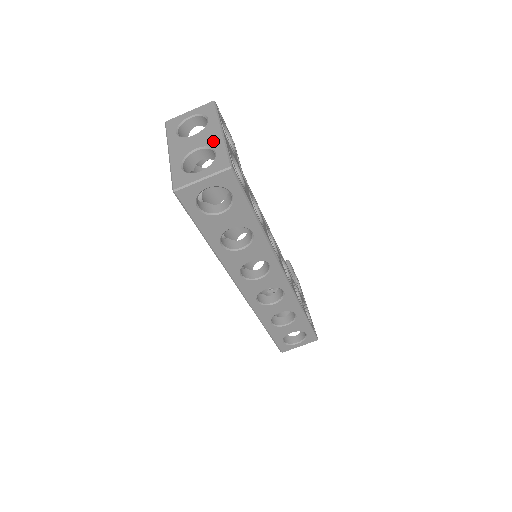
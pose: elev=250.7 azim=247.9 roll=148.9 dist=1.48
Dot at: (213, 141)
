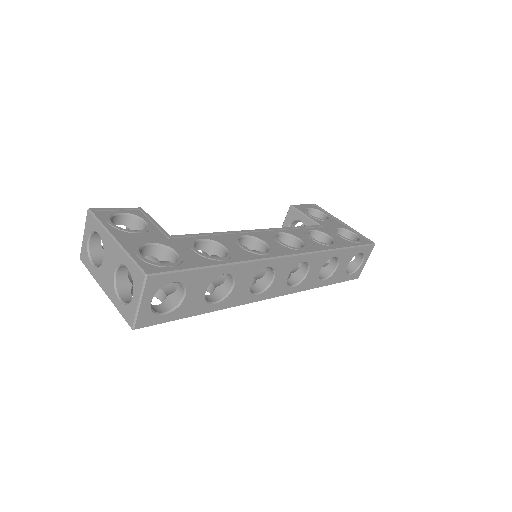
Dot at: (117, 257)
